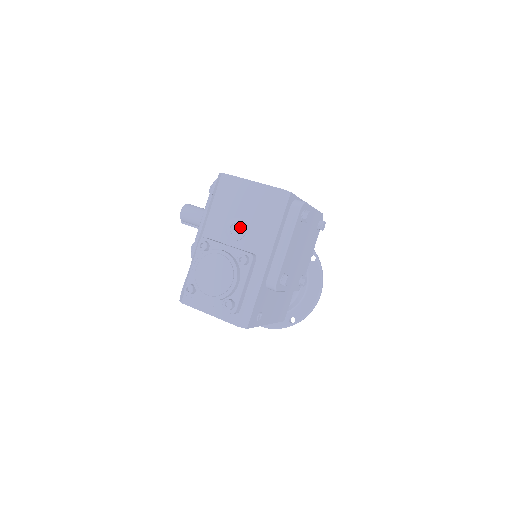
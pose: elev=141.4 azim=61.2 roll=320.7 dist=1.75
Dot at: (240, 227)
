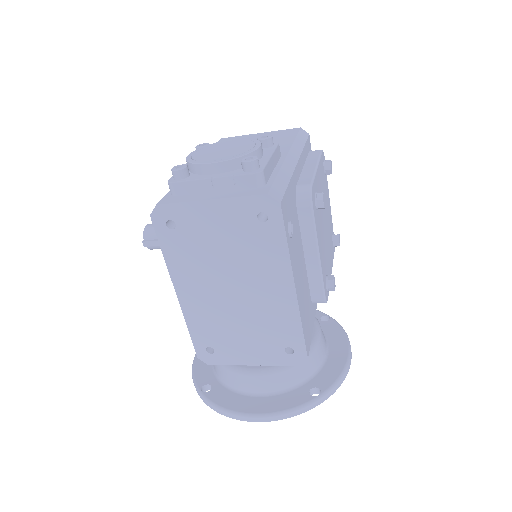
Dot at: occluded
